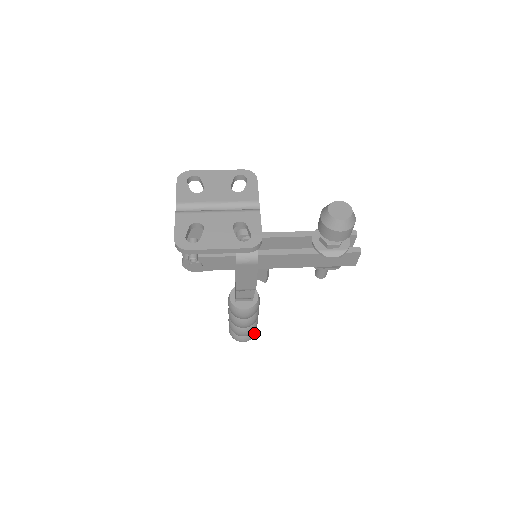
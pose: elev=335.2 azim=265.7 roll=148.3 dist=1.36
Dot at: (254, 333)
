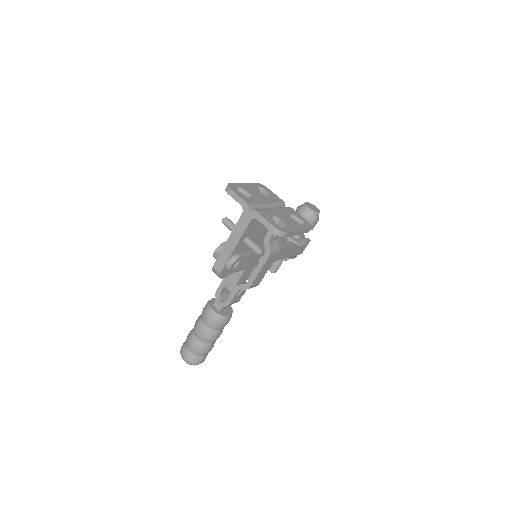
Dot at: occluded
